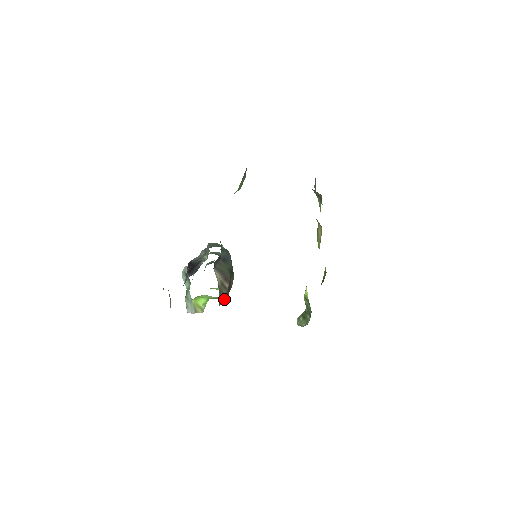
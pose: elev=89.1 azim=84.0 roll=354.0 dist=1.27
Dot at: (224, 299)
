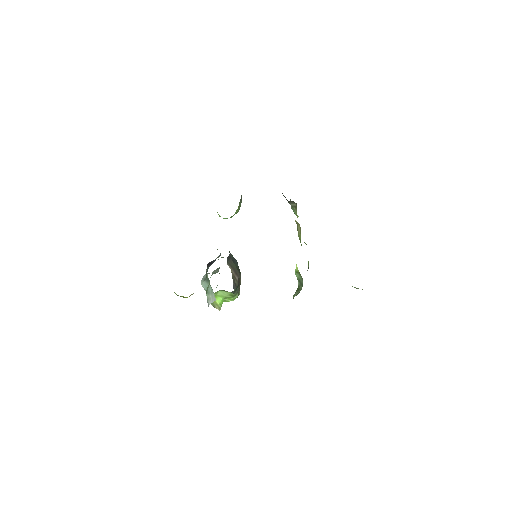
Dot at: occluded
